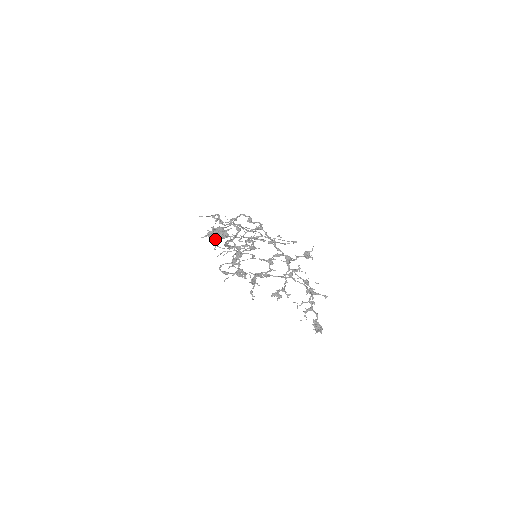
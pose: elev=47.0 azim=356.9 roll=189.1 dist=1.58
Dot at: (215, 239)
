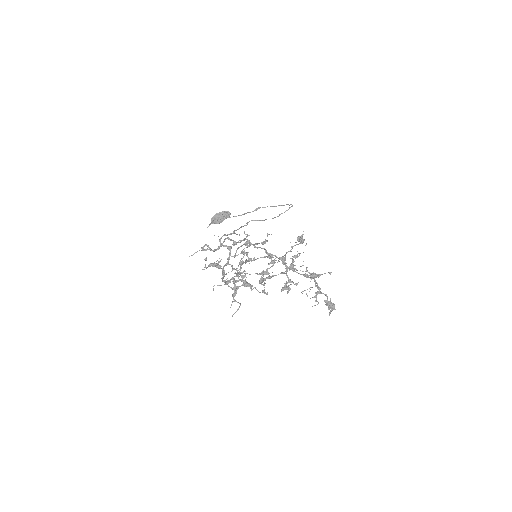
Dot at: (219, 223)
